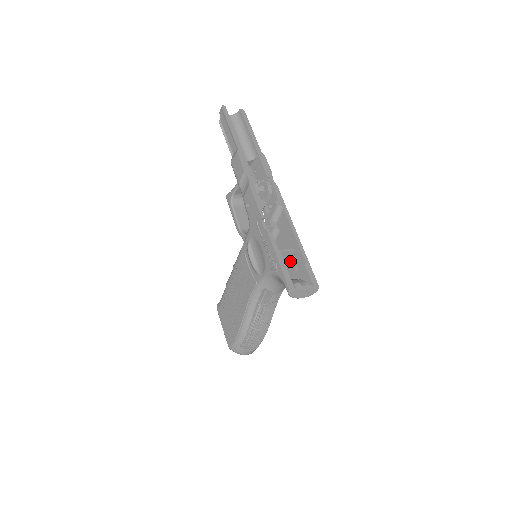
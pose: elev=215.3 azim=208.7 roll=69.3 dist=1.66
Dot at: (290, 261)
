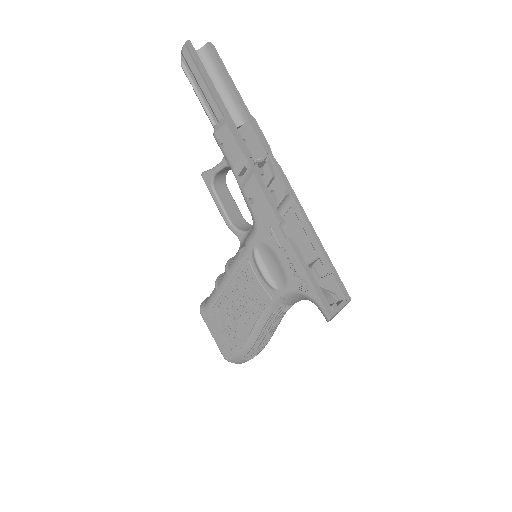
Dot at: (310, 267)
